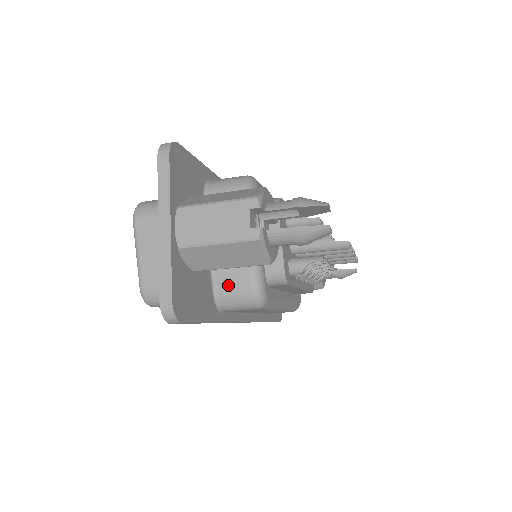
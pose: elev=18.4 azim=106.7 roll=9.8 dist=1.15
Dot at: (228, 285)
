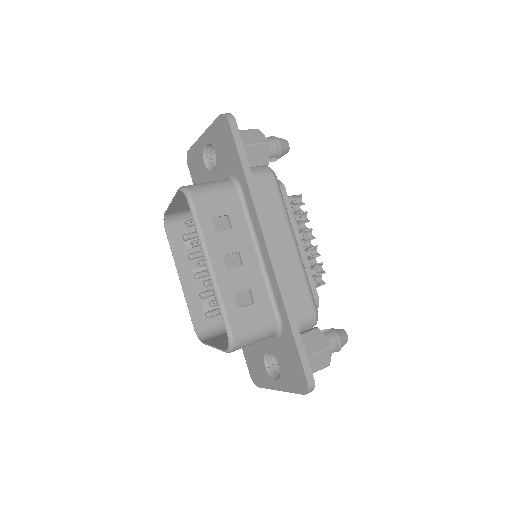
Dot at: occluded
